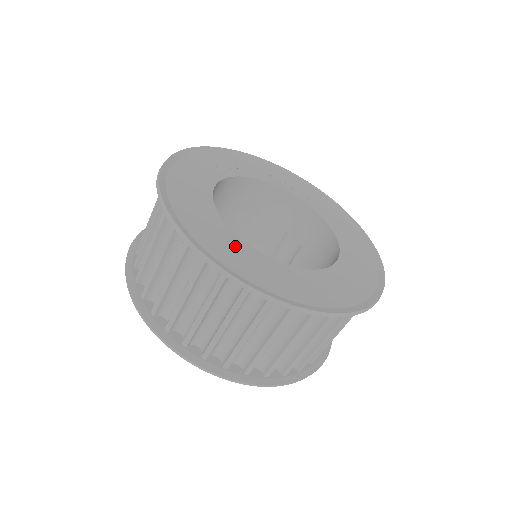
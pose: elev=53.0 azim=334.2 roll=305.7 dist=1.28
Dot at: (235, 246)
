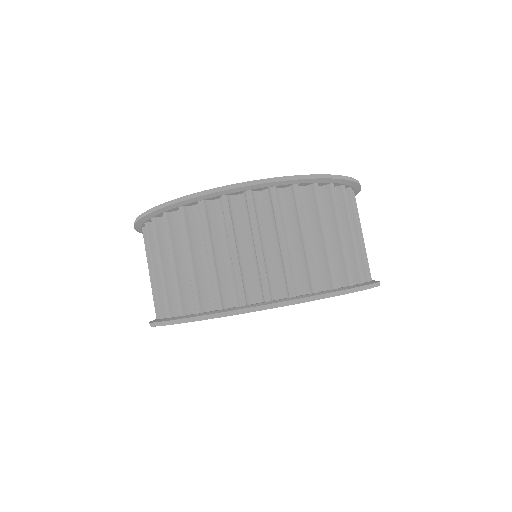
Dot at: occluded
